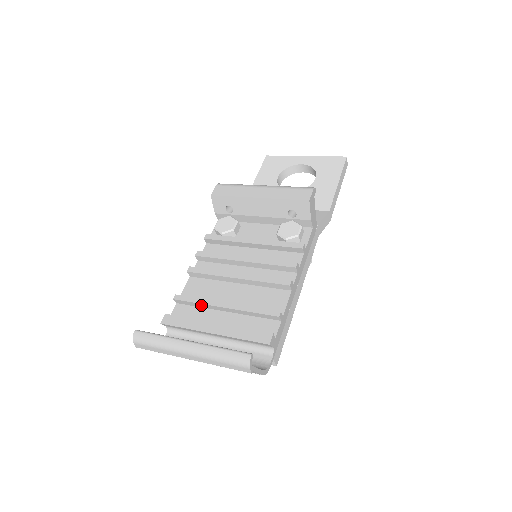
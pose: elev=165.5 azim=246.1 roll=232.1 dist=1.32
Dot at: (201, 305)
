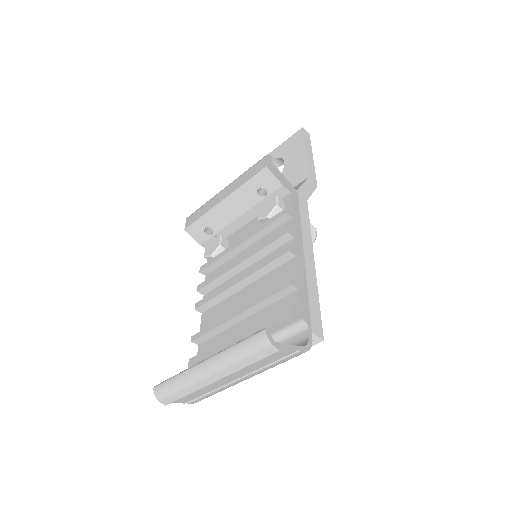
Dot at: (218, 329)
